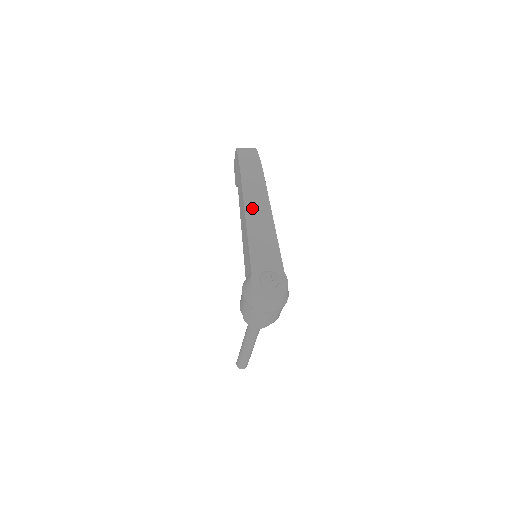
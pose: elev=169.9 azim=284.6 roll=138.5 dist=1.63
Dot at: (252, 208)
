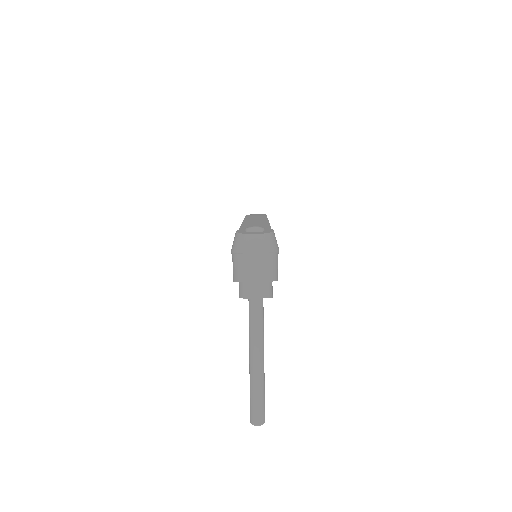
Dot at: occluded
